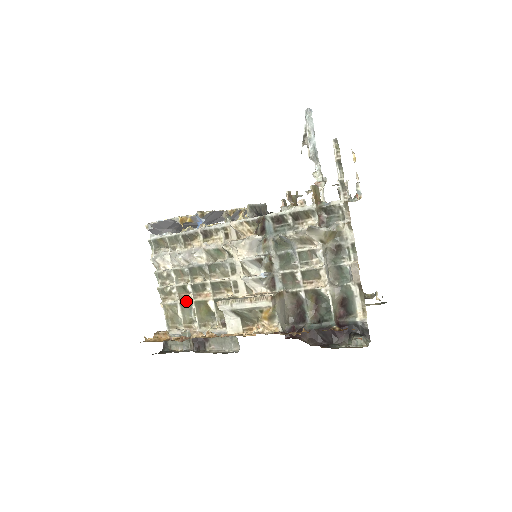
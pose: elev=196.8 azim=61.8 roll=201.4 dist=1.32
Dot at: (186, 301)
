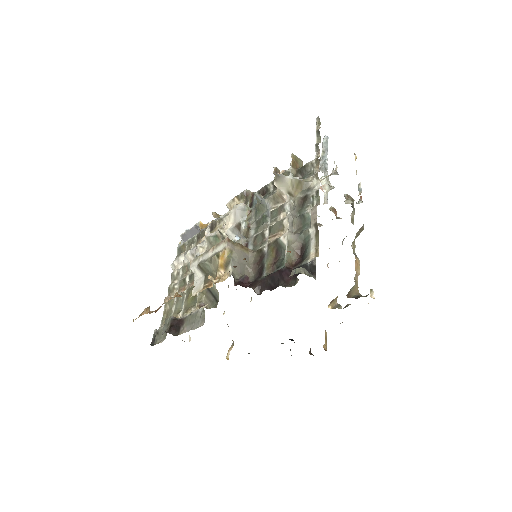
Dot at: (181, 292)
